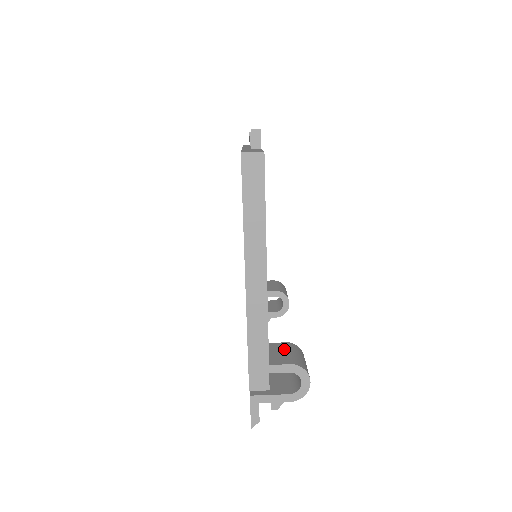
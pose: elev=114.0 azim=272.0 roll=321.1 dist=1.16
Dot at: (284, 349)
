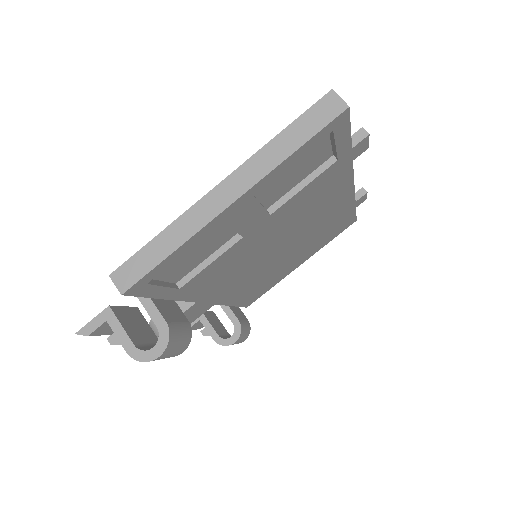
Dot at: (179, 317)
